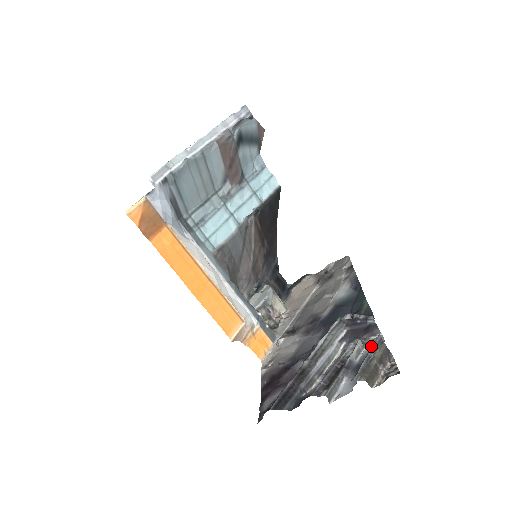
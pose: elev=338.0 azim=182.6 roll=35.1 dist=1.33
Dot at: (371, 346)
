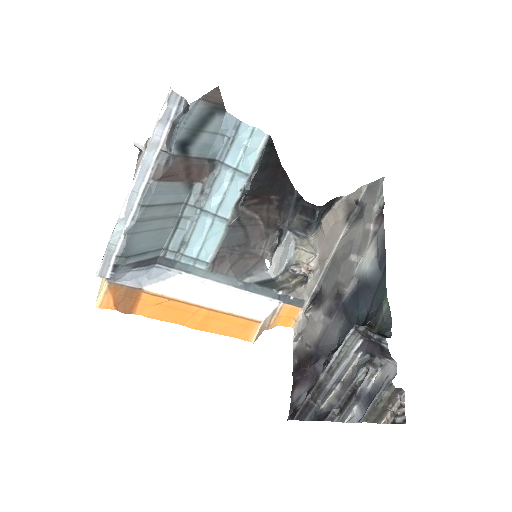
Dot at: (384, 373)
